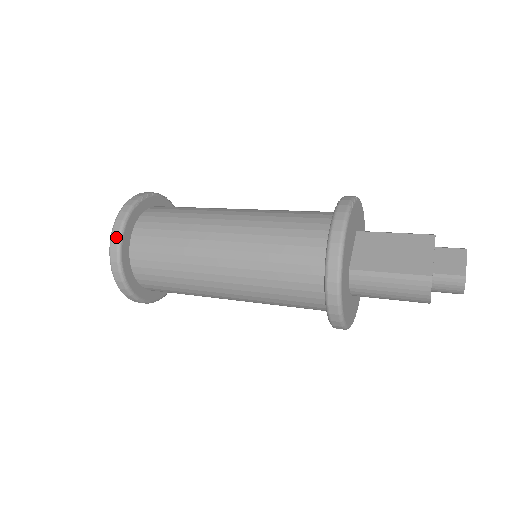
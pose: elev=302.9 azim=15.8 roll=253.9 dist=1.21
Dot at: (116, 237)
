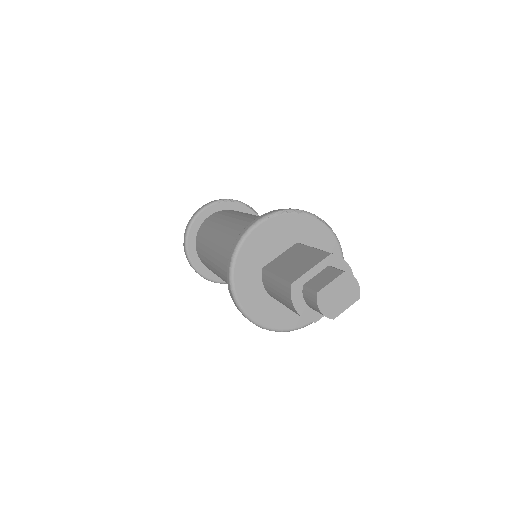
Dot at: (190, 221)
